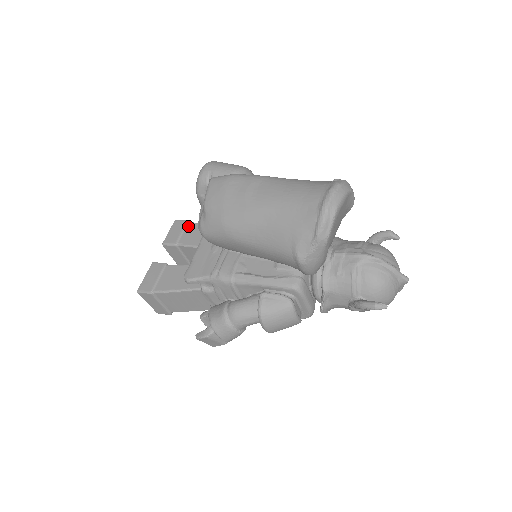
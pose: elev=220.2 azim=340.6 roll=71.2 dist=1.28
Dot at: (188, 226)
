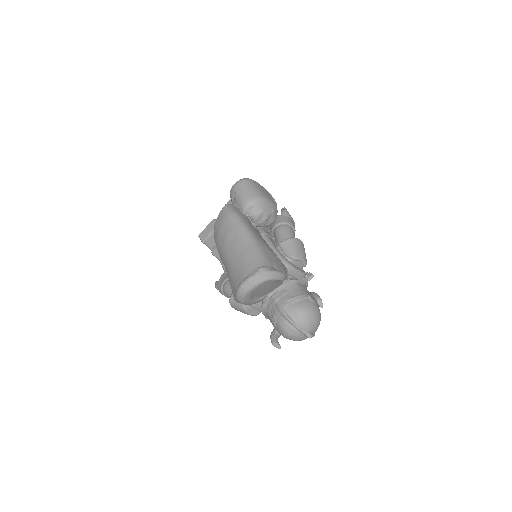
Dot at: occluded
